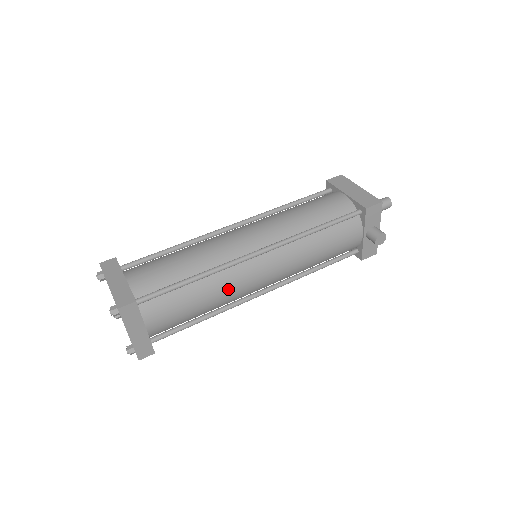
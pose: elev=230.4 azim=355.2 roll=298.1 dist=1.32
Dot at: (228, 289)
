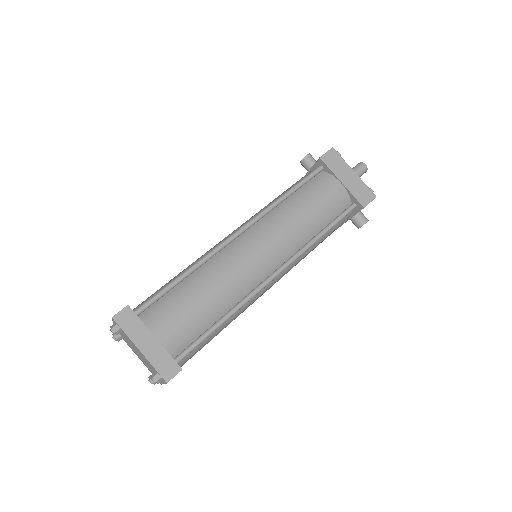
Dot at: (244, 310)
